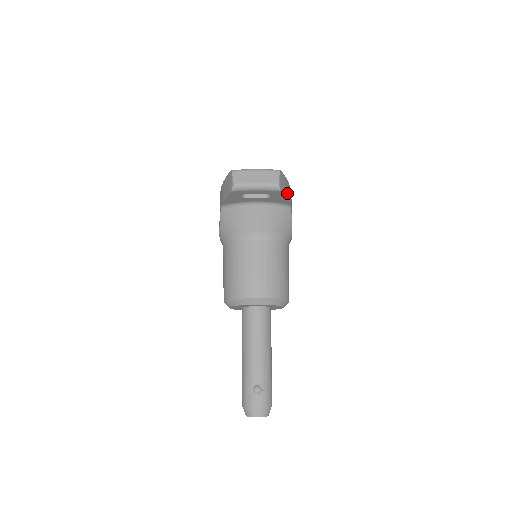
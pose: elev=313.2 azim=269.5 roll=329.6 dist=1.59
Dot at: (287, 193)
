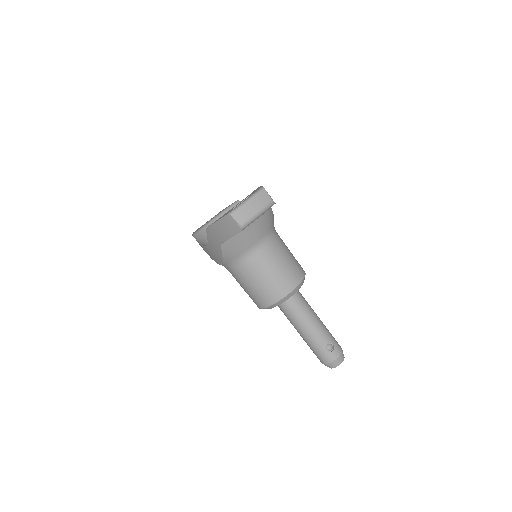
Dot at: occluded
